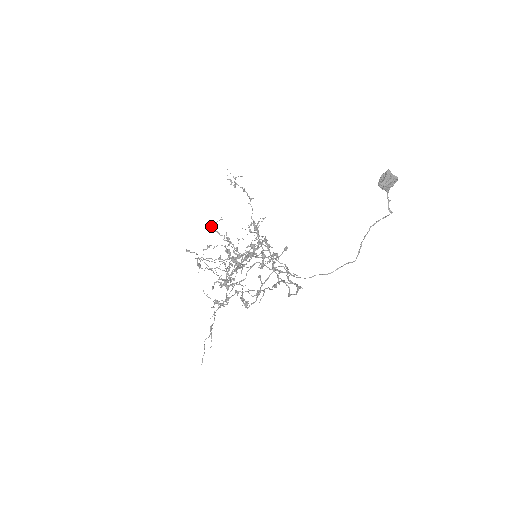
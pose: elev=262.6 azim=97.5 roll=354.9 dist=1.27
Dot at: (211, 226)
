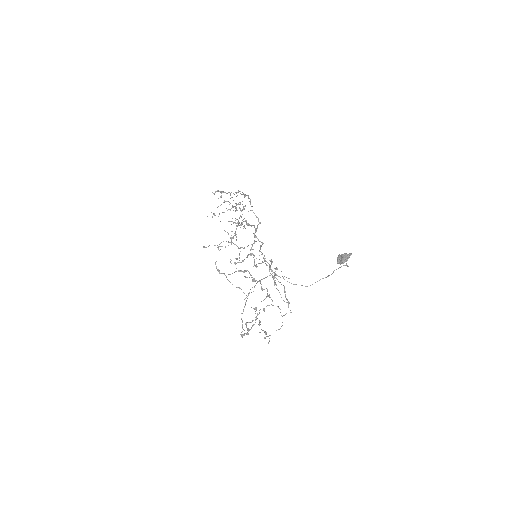
Dot at: occluded
